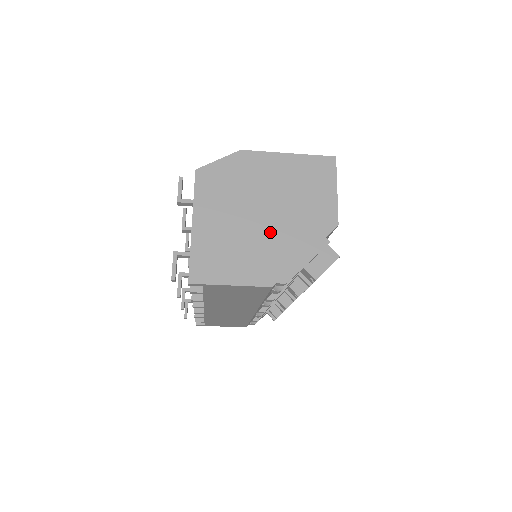
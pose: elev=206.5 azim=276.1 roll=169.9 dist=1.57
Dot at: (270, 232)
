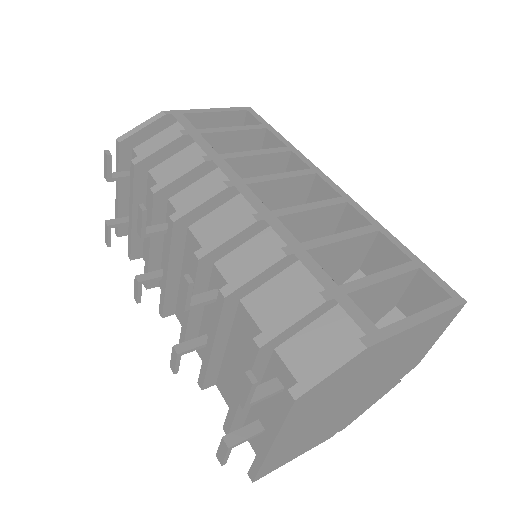
Dot at: (352, 405)
